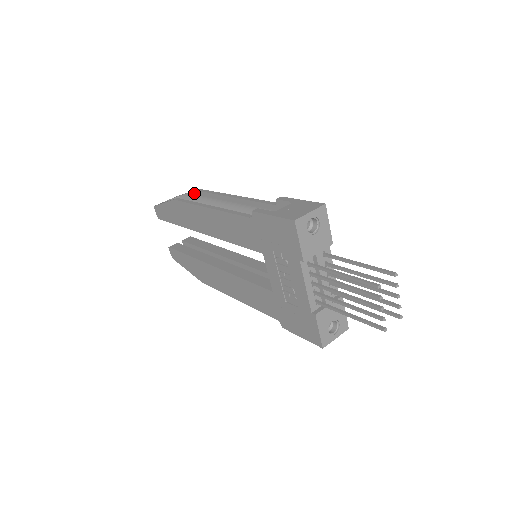
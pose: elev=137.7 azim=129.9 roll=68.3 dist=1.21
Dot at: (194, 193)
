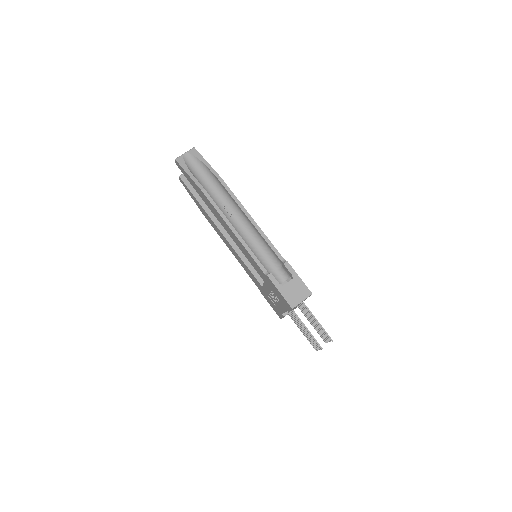
Dot at: (216, 178)
